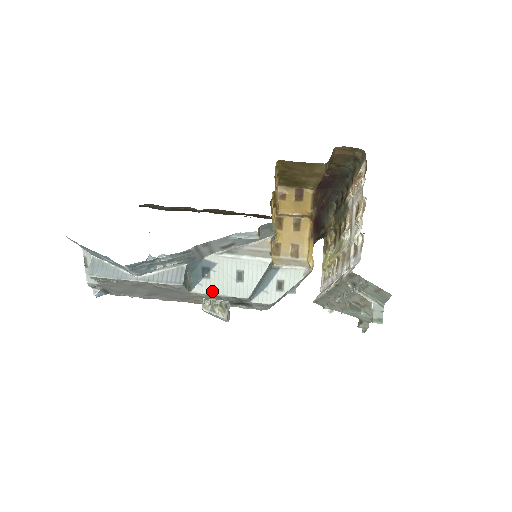
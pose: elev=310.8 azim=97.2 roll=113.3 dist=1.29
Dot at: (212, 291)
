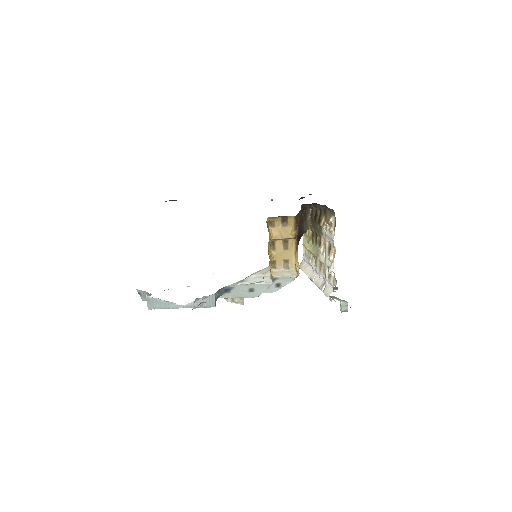
Dot at: (233, 297)
